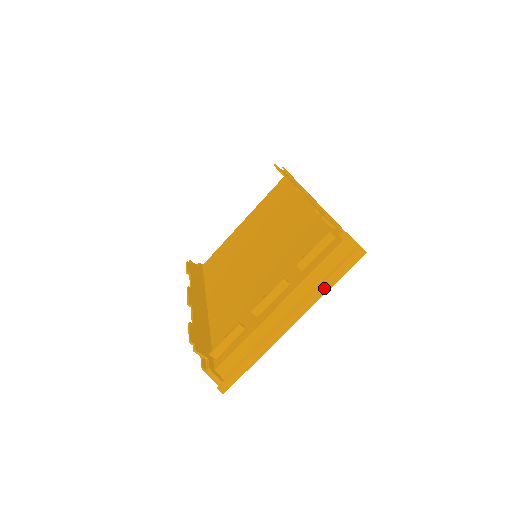
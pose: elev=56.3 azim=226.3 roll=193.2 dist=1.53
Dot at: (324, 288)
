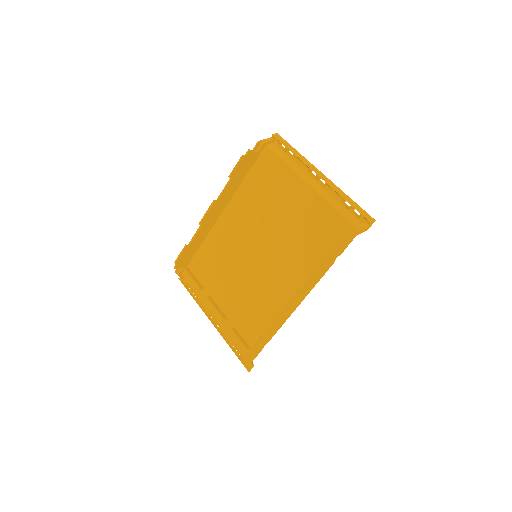
Dot at: (229, 346)
